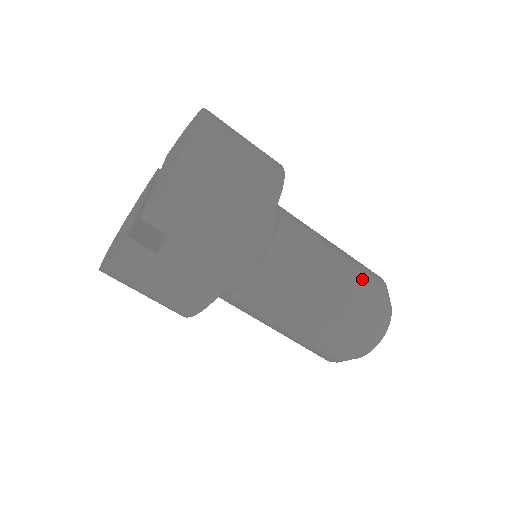
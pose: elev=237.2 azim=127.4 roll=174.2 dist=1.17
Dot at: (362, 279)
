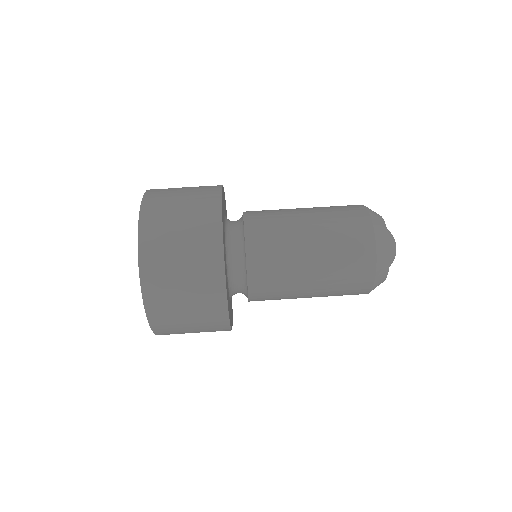
Dot at: occluded
